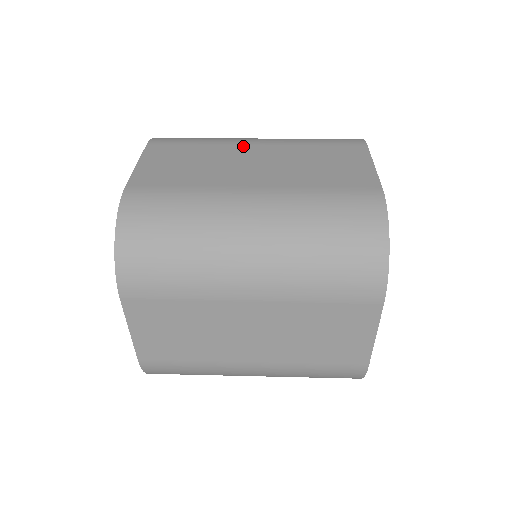
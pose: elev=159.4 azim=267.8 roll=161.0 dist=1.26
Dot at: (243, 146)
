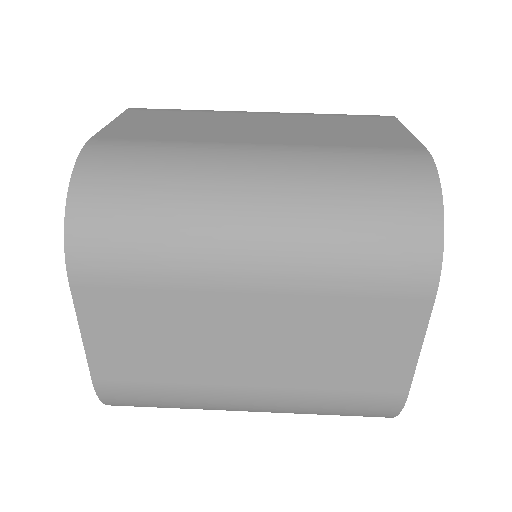
Dot at: (245, 114)
